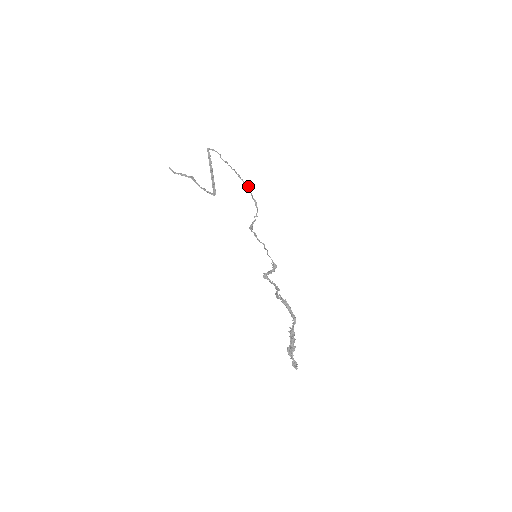
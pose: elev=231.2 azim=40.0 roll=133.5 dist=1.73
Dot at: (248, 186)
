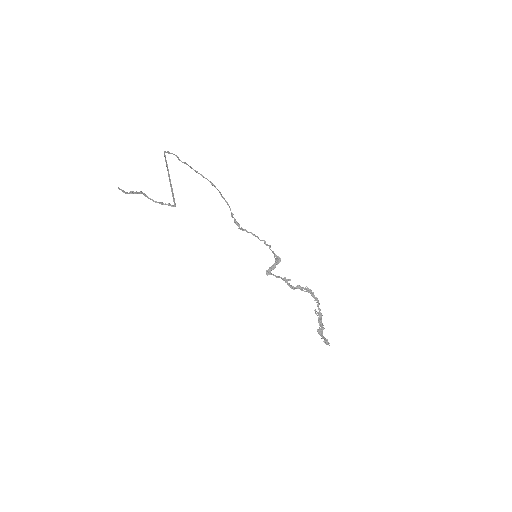
Dot at: occluded
